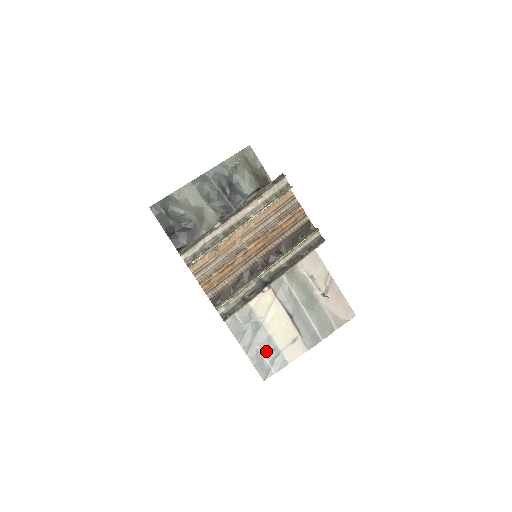
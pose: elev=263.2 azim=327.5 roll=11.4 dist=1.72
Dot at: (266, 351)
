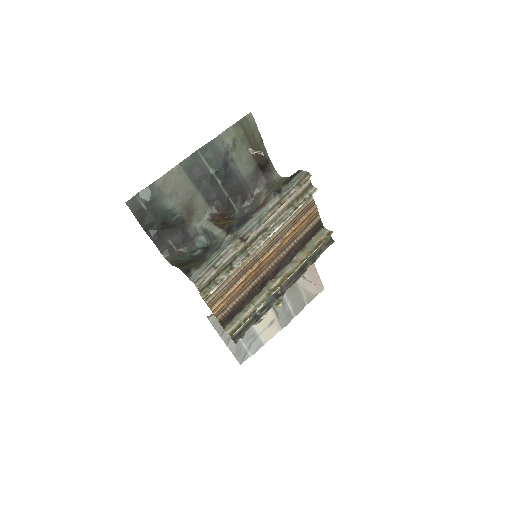
Dot at: (245, 338)
